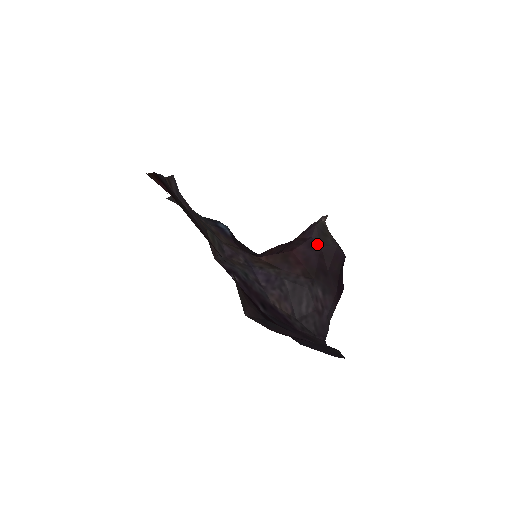
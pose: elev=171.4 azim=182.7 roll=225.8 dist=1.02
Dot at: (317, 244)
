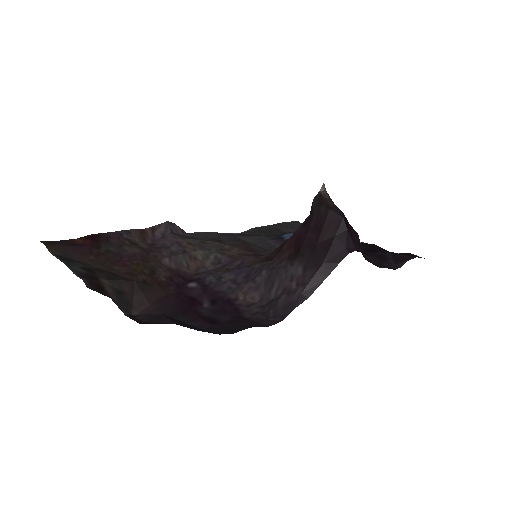
Dot at: (311, 219)
